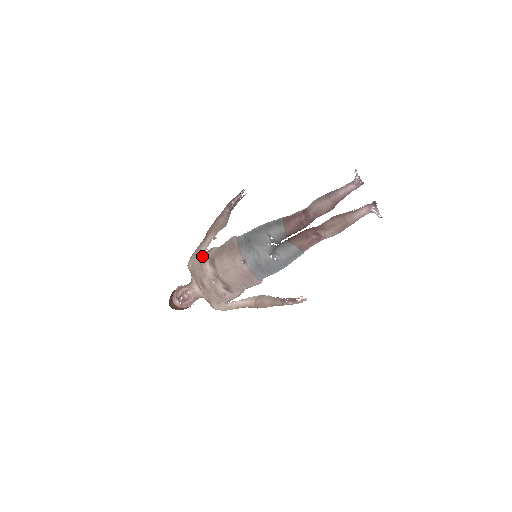
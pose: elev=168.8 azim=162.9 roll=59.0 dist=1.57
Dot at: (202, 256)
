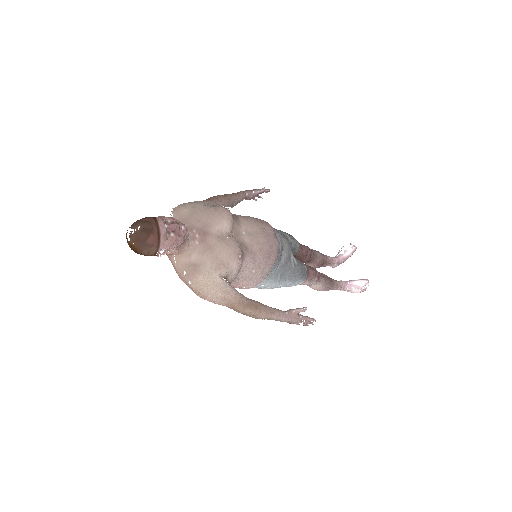
Dot at: (215, 206)
